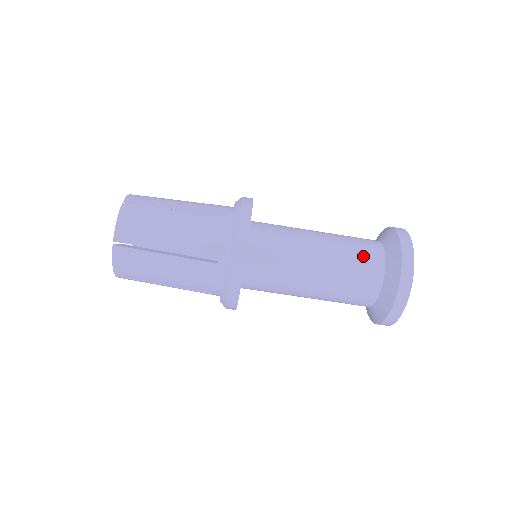
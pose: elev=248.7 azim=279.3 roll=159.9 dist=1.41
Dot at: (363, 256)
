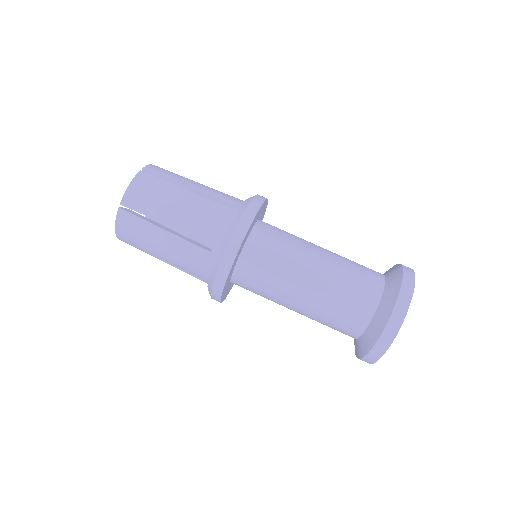
Dot at: occluded
